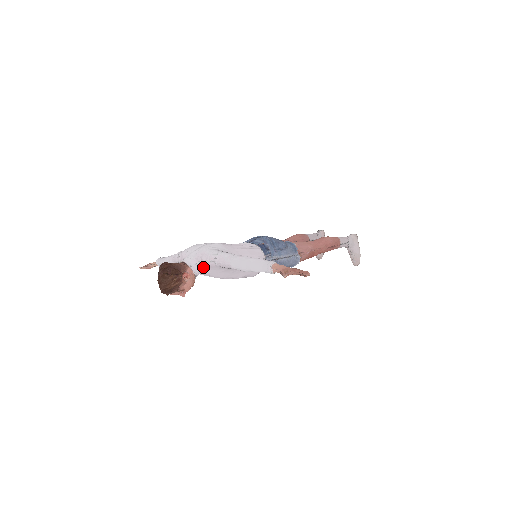
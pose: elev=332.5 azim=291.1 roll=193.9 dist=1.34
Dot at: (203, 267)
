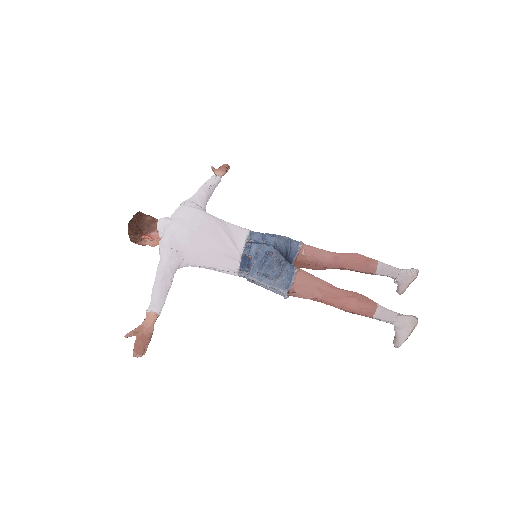
Dot at: occluded
